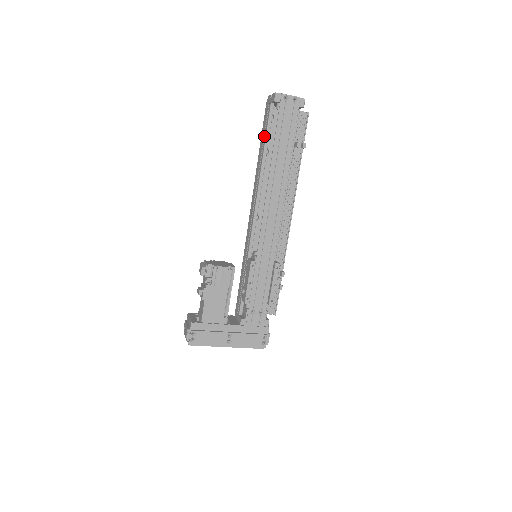
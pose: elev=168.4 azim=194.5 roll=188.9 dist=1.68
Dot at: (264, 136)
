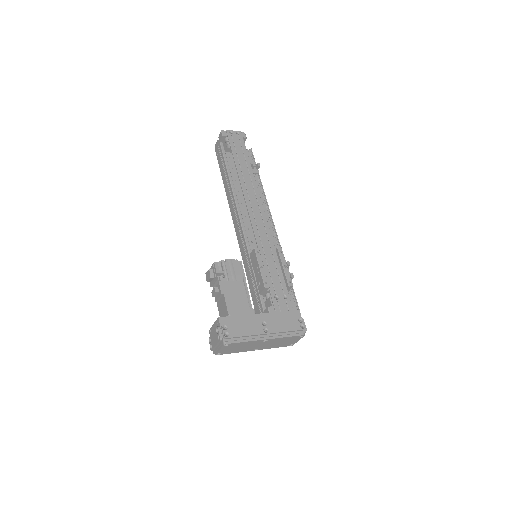
Dot at: (223, 166)
